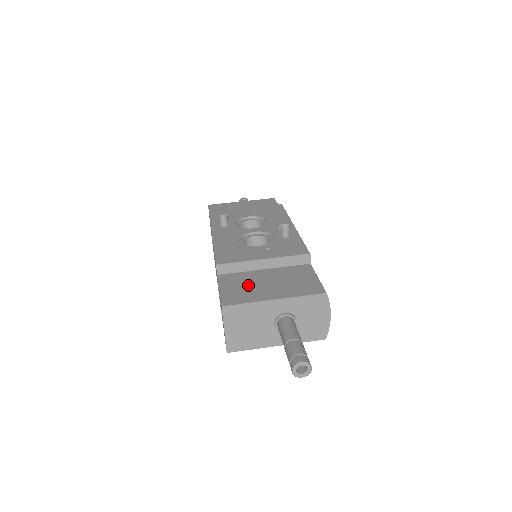
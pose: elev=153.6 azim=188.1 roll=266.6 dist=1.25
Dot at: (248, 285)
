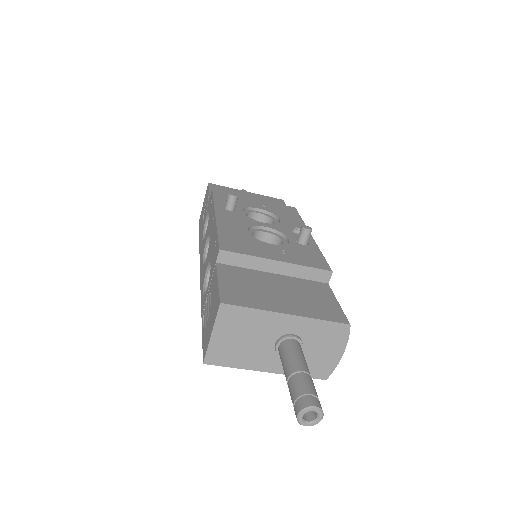
Dot at: (254, 286)
